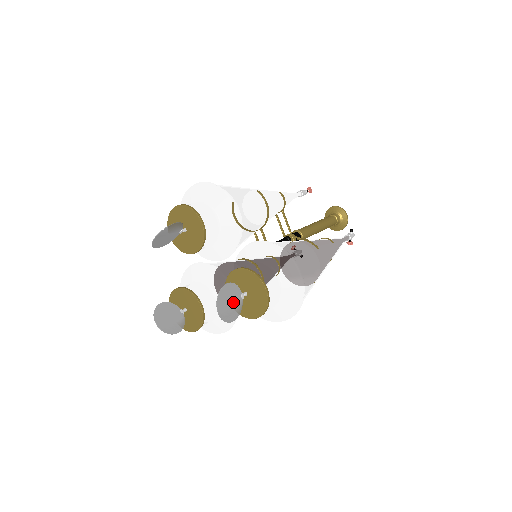
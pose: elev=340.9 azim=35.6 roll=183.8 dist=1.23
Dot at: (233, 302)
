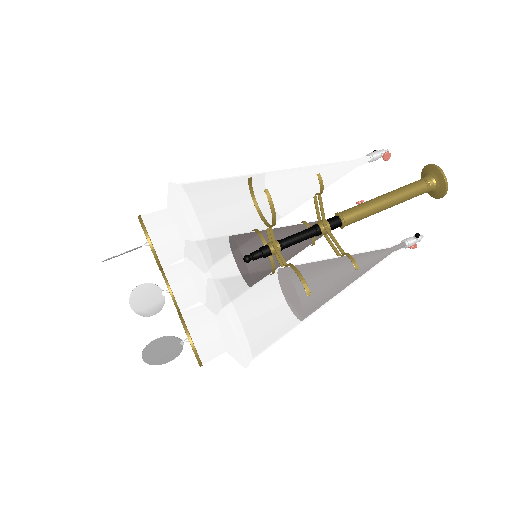
Dot at: (168, 349)
